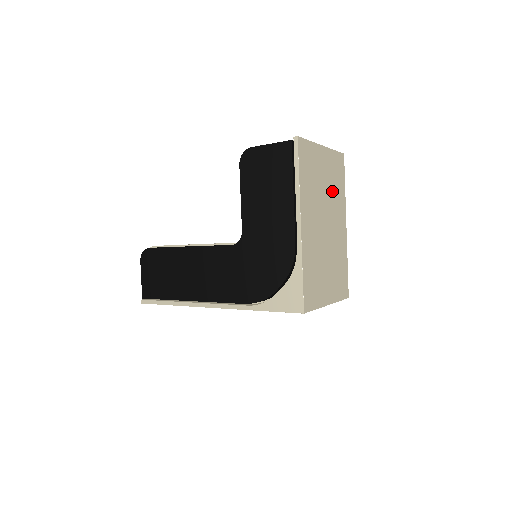
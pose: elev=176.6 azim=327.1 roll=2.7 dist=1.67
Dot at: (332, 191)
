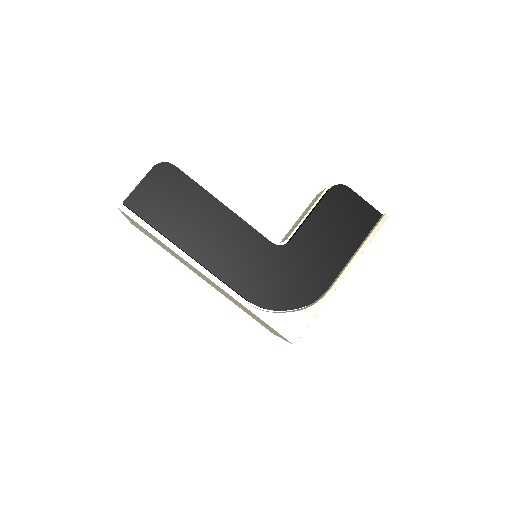
Dot at: occluded
